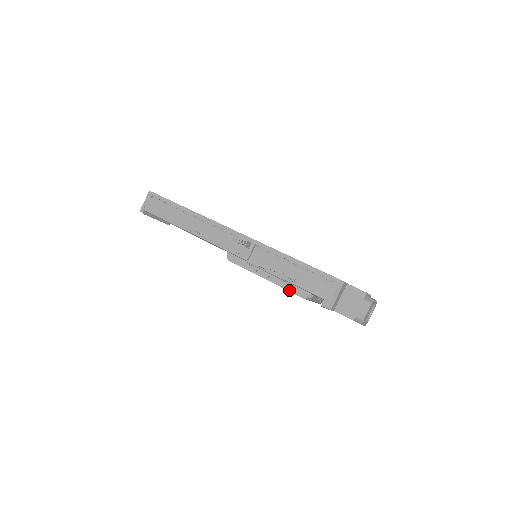
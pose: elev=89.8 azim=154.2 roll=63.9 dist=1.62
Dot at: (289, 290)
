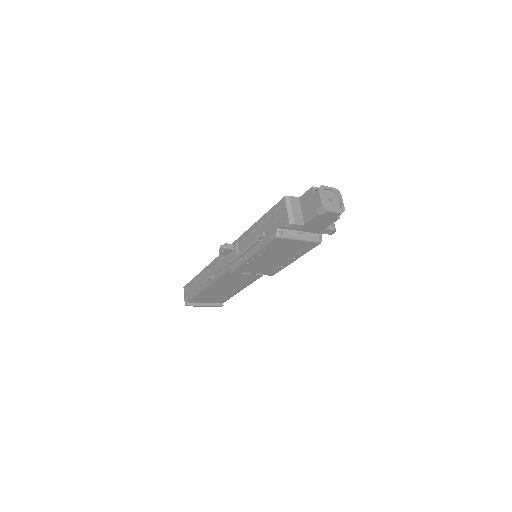
Dot at: (266, 244)
